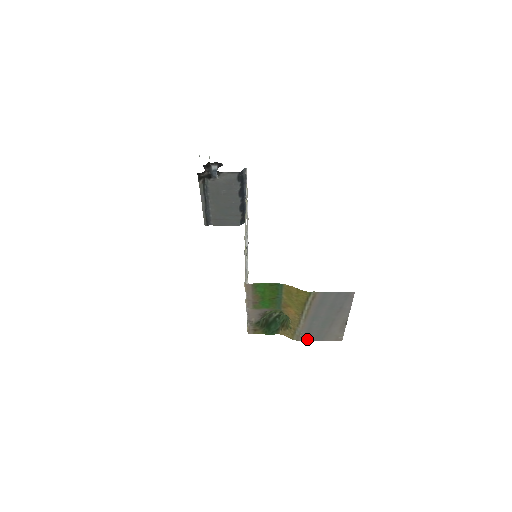
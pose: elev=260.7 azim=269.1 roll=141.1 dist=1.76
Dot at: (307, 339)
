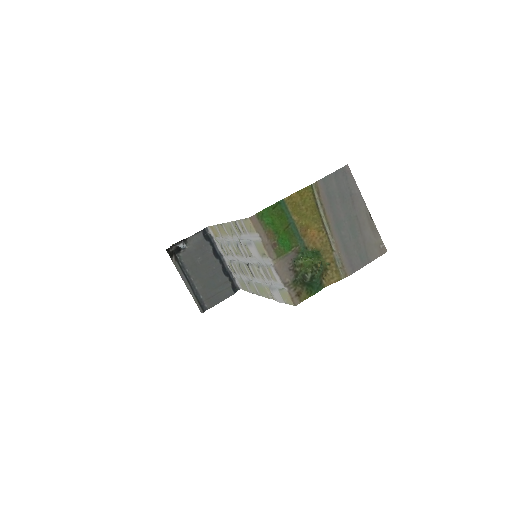
Dot at: (353, 267)
